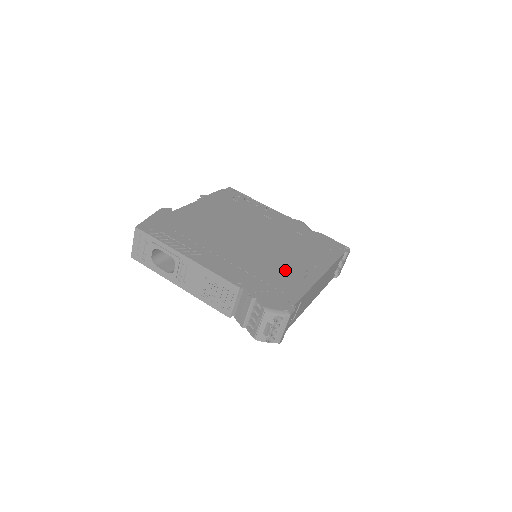
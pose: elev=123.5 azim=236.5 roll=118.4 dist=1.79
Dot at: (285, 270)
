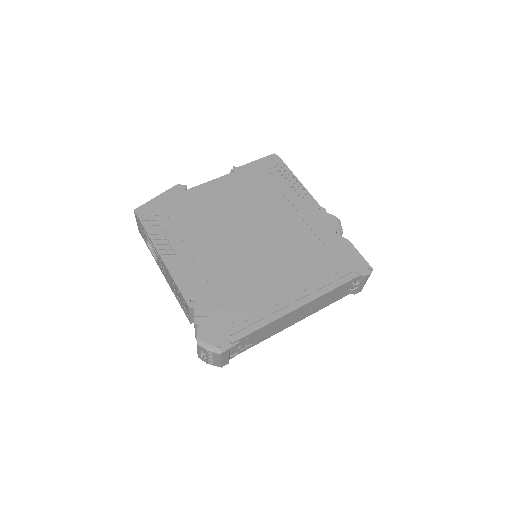
Dot at: (258, 291)
